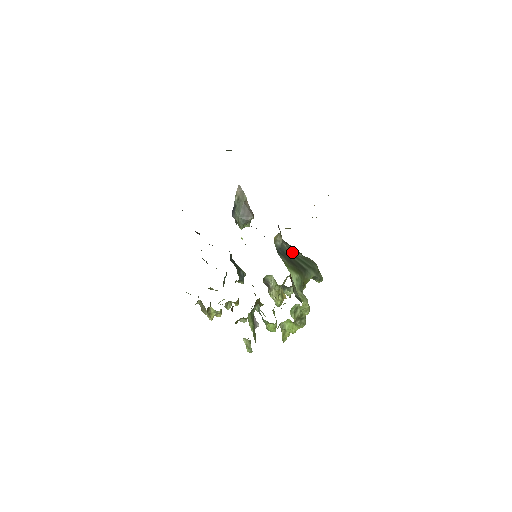
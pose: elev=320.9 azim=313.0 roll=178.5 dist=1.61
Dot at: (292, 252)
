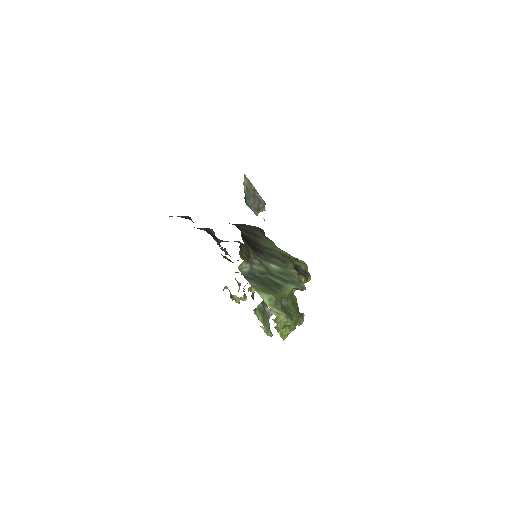
Dot at: (267, 269)
